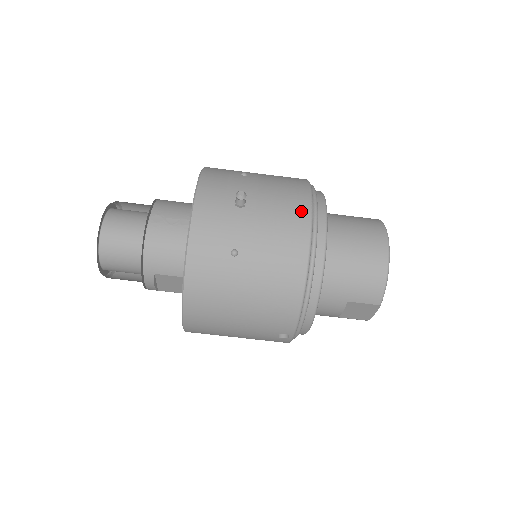
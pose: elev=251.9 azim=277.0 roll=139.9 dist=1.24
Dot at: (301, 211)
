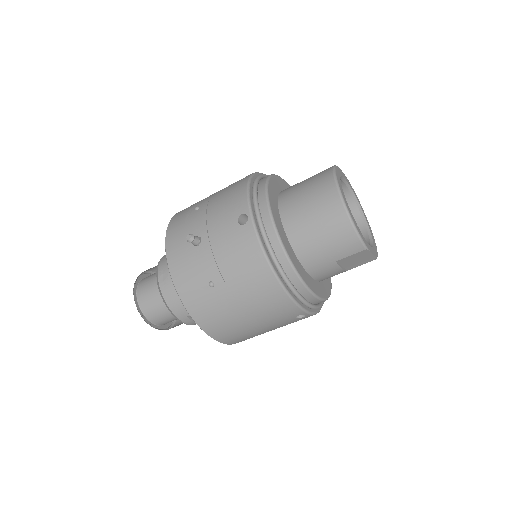
Dot at: (246, 217)
